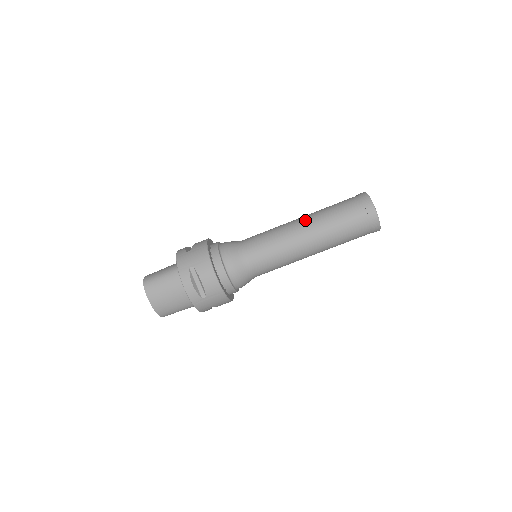
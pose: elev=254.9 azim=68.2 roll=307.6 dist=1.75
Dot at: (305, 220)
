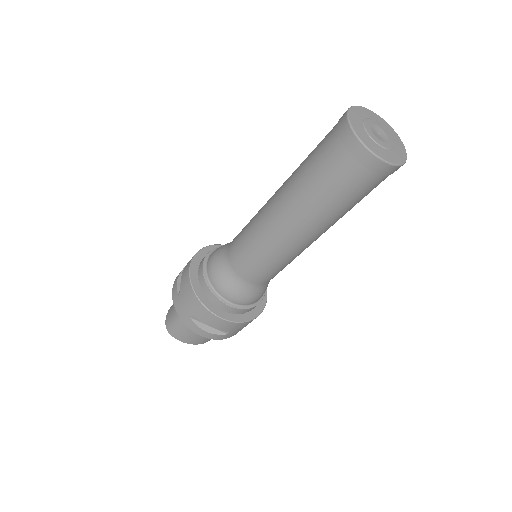
Dot at: (280, 207)
